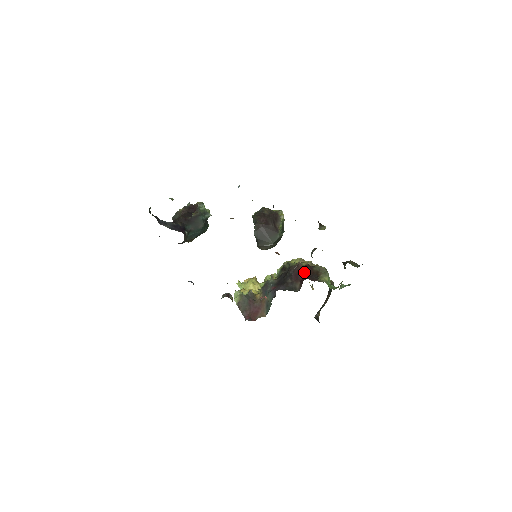
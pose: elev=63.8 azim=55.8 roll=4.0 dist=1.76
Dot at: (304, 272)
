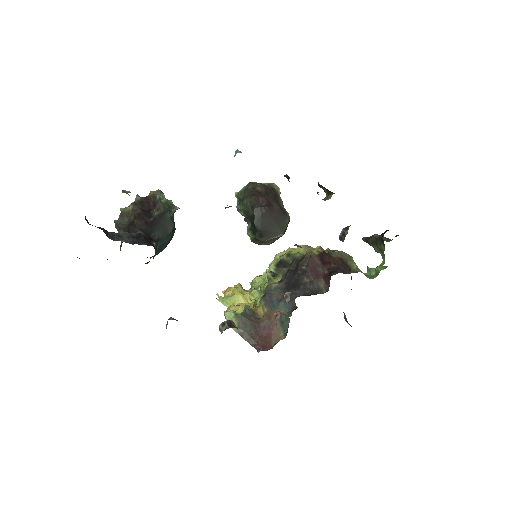
Dot at: (323, 263)
